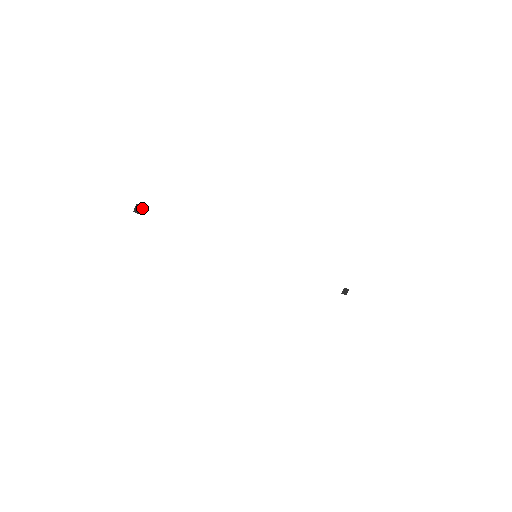
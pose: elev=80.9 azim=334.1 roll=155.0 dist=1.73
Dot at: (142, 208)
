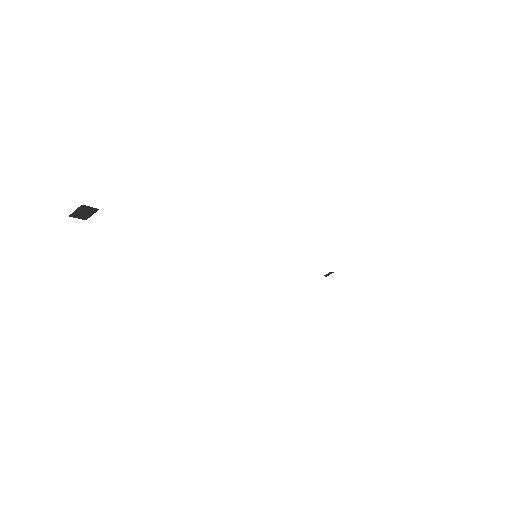
Dot at: (92, 210)
